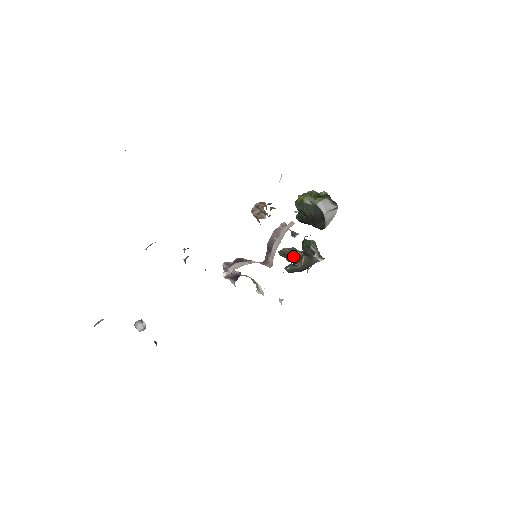
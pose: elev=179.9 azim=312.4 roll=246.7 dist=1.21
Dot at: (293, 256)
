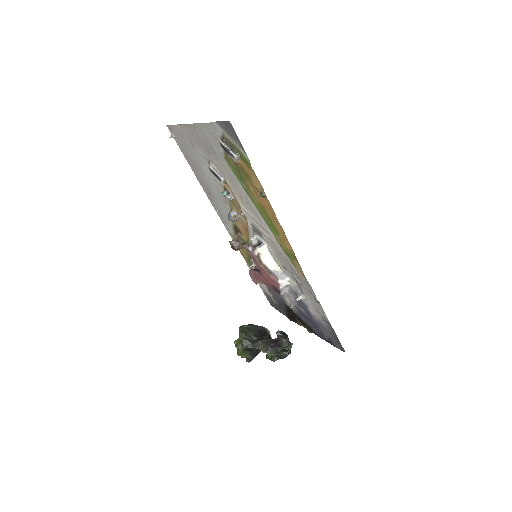
Dot at: (272, 342)
